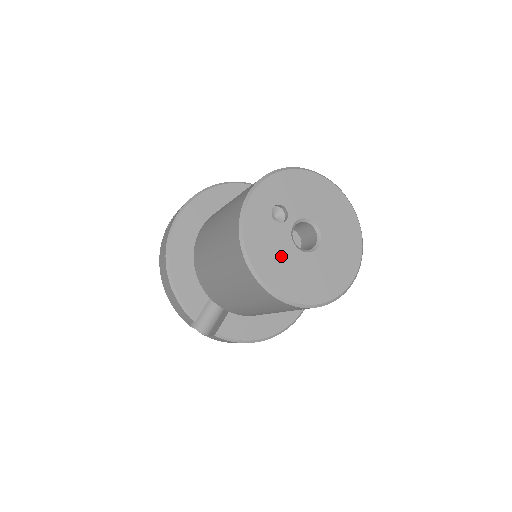
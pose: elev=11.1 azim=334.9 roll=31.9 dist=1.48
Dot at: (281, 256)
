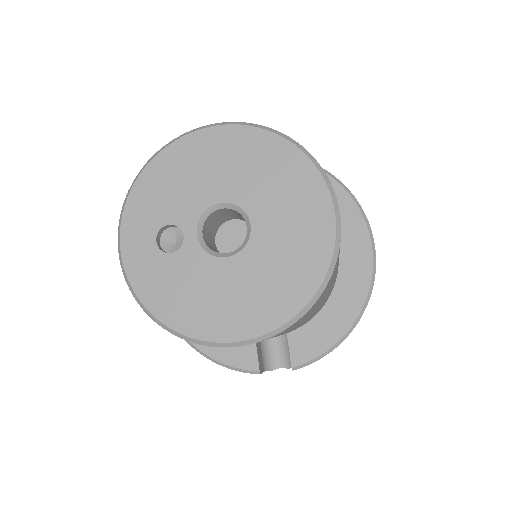
Dot at: (211, 289)
